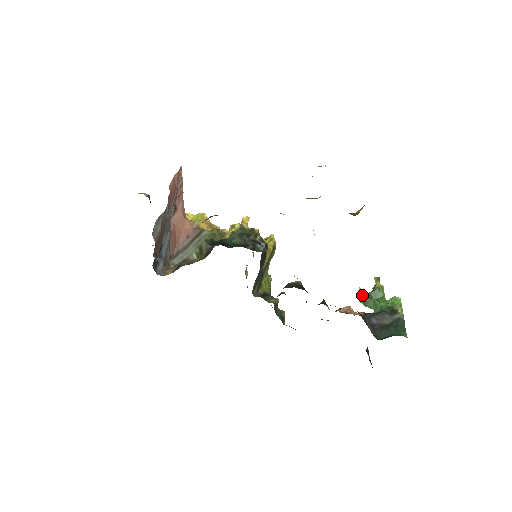
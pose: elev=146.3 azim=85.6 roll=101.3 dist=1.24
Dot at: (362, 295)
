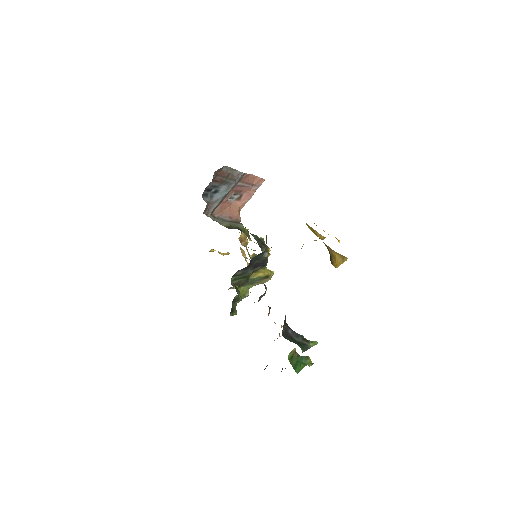
Dot at: (293, 352)
